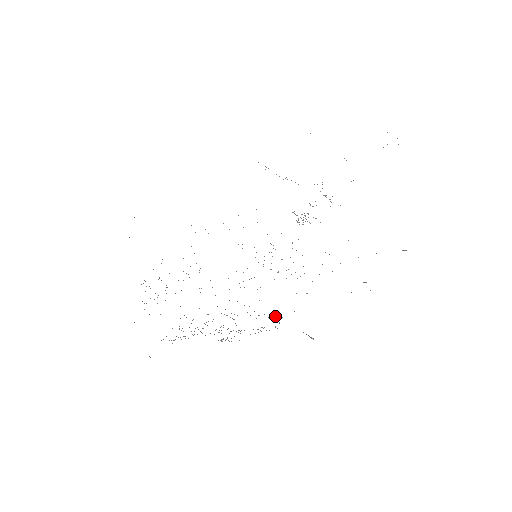
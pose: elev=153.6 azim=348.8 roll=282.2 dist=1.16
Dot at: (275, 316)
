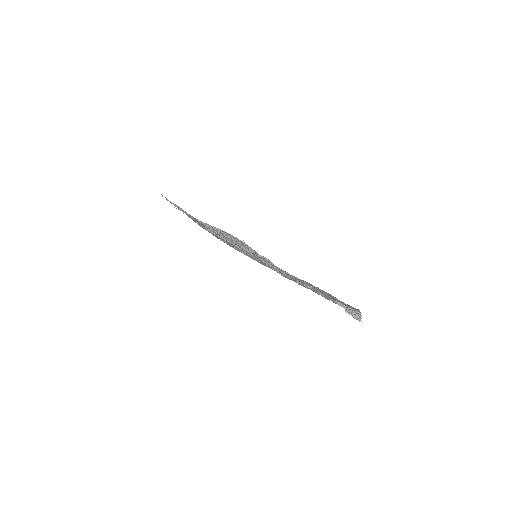
Dot at: occluded
